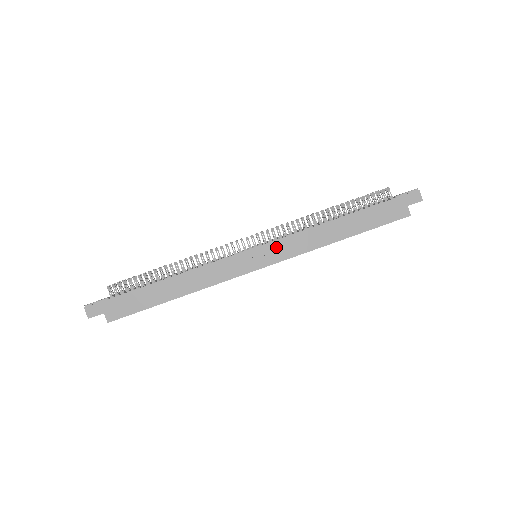
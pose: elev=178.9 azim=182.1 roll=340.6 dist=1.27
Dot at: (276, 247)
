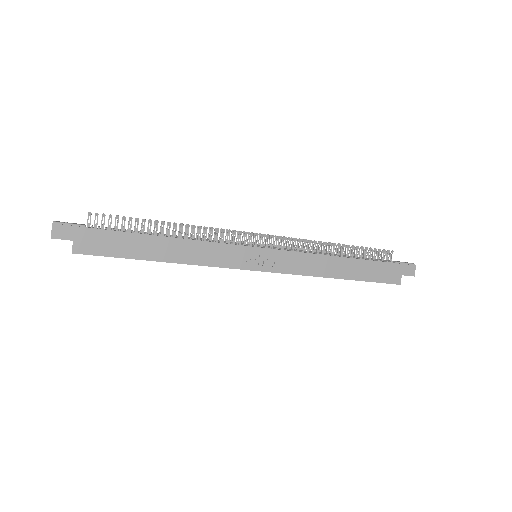
Dot at: (281, 257)
